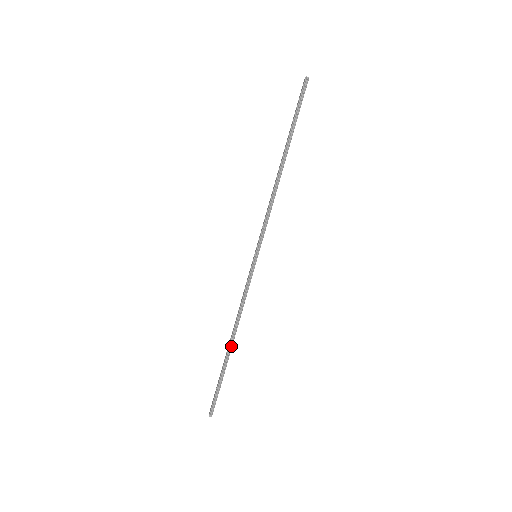
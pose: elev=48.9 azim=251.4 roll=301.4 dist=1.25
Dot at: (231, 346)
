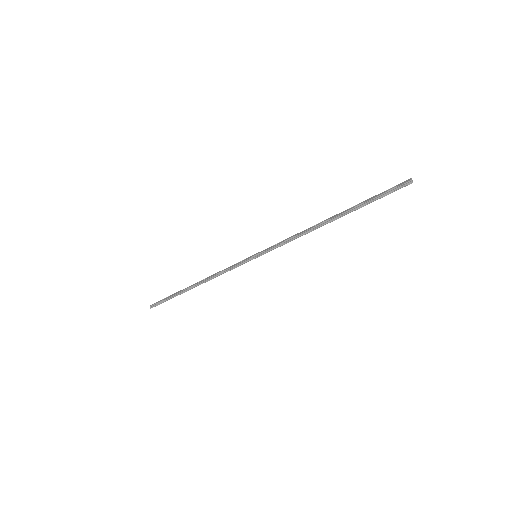
Dot at: (194, 287)
